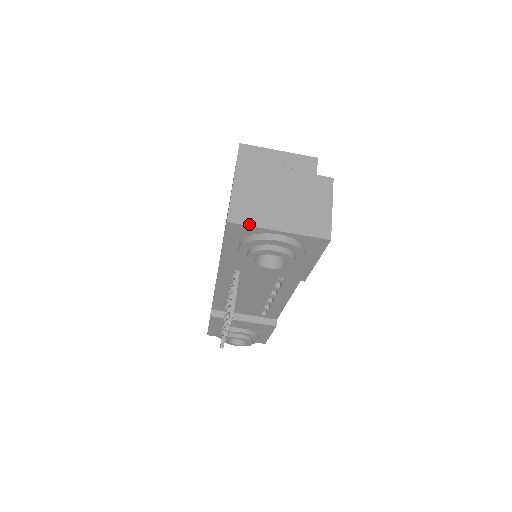
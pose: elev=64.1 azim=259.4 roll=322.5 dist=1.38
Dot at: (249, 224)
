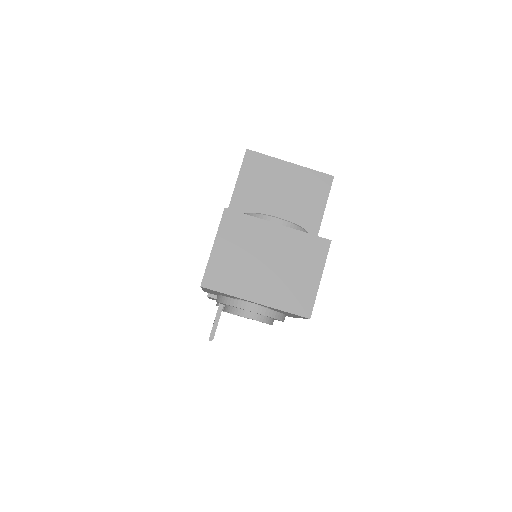
Dot at: (224, 291)
